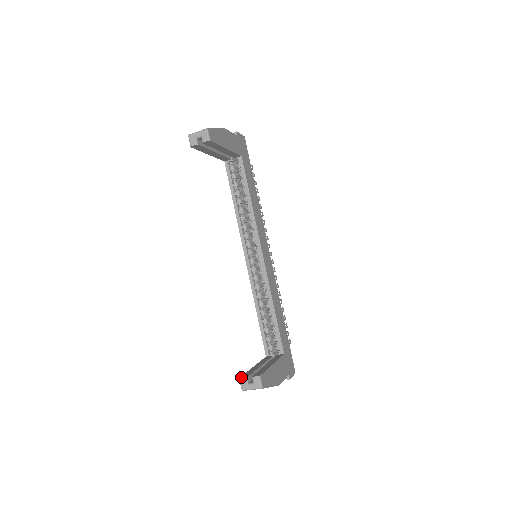
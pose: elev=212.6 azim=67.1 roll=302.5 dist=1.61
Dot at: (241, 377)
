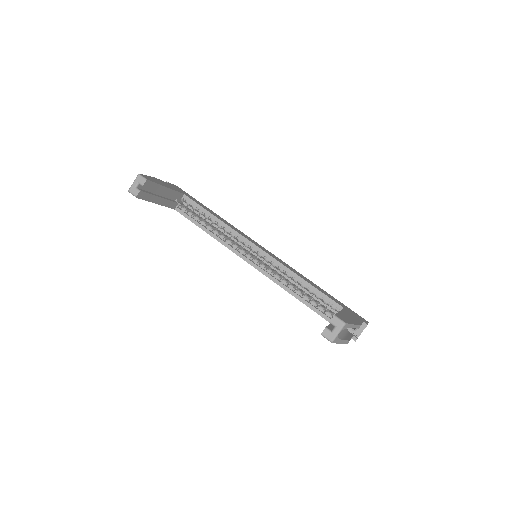
Dot at: (321, 333)
